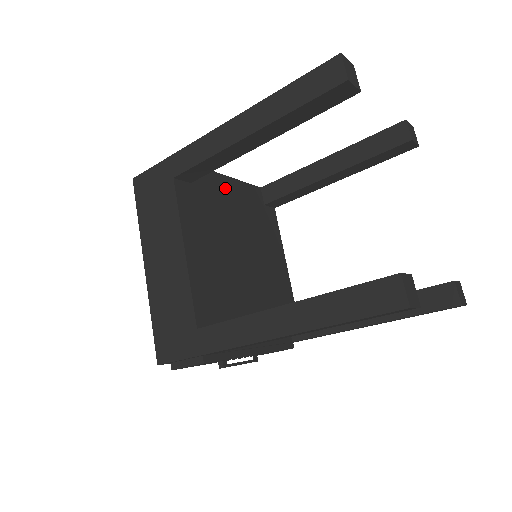
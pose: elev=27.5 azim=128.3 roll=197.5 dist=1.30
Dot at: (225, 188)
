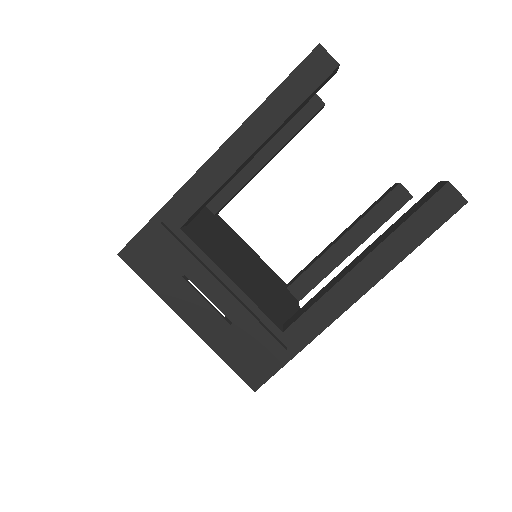
Dot at: (246, 246)
